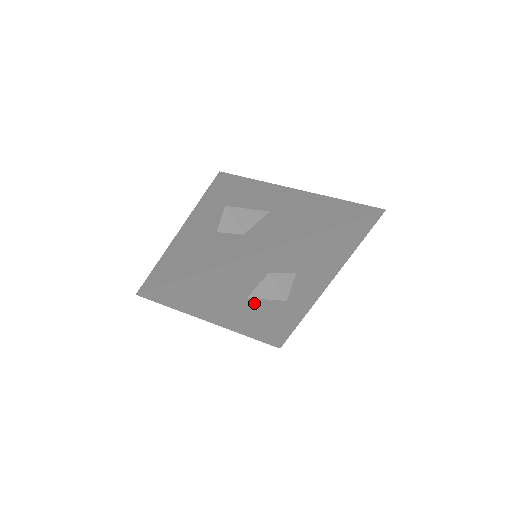
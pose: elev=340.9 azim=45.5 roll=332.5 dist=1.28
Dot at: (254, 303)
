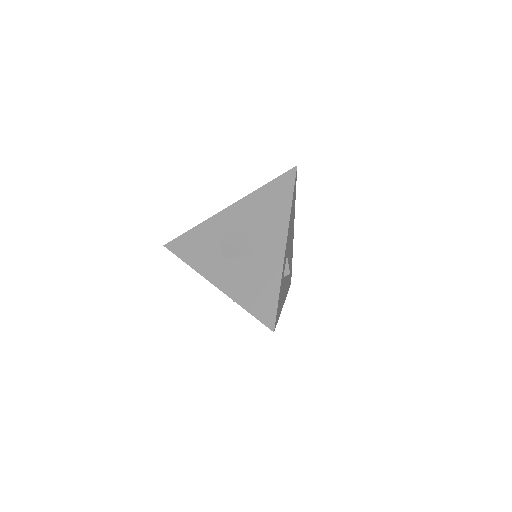
Dot at: occluded
